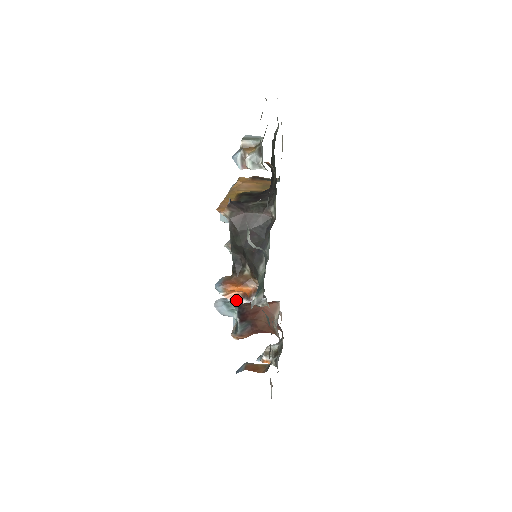
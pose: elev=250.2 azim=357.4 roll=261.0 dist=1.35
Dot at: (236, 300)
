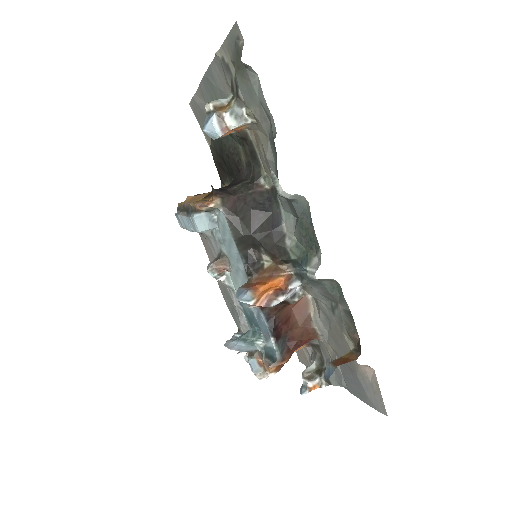
Dot at: (270, 303)
